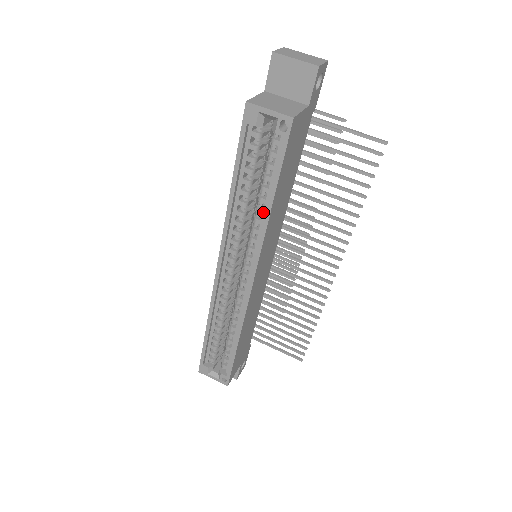
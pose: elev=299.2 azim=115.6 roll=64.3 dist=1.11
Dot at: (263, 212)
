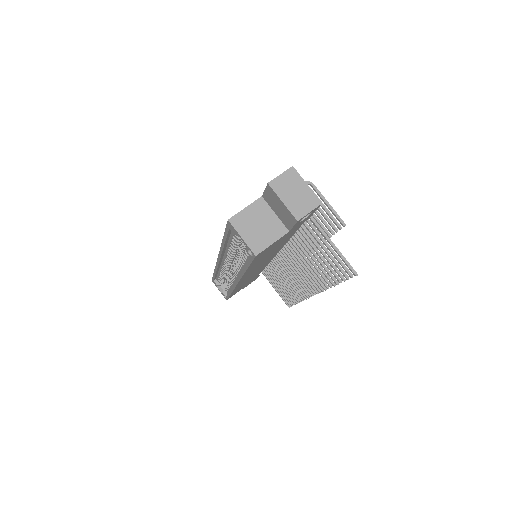
Dot at: (243, 266)
